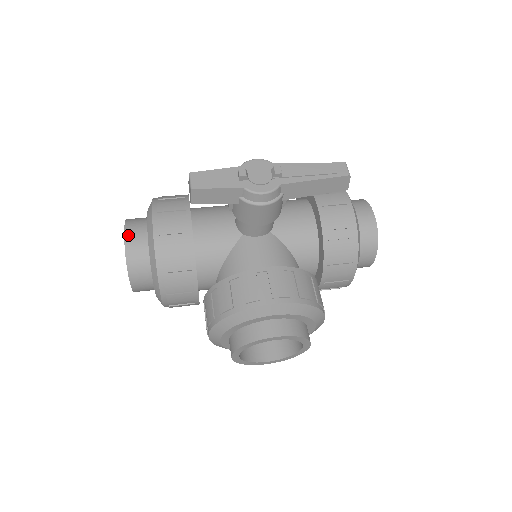
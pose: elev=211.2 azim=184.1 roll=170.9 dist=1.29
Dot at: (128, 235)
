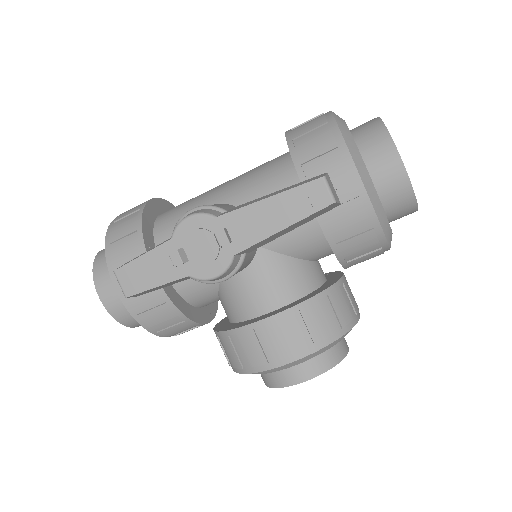
Dot at: (102, 295)
